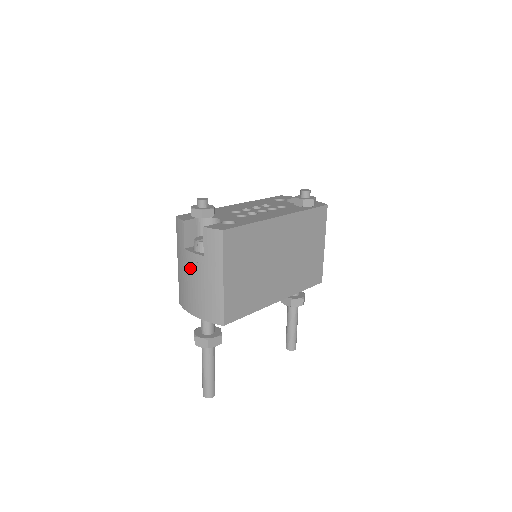
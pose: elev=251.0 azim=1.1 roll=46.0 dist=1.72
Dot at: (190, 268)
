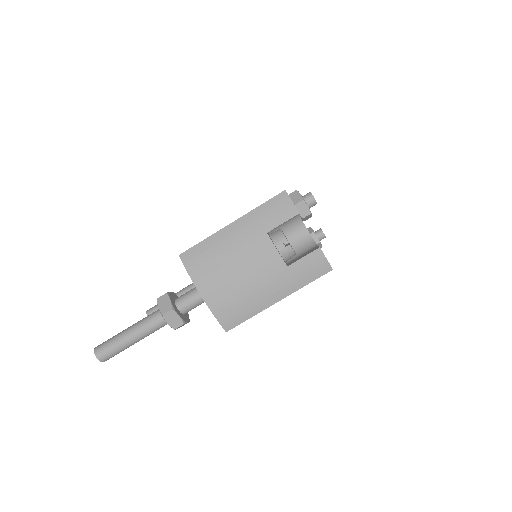
Dot at: (254, 256)
